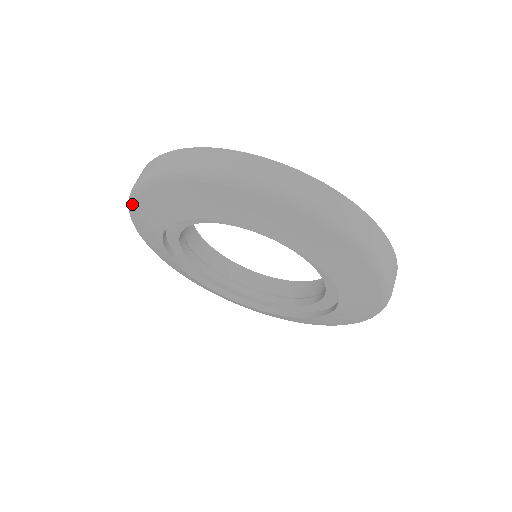
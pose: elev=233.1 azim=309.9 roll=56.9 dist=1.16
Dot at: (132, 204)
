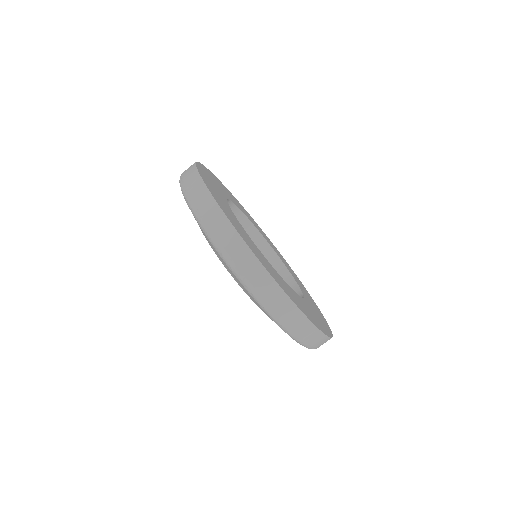
Dot at: (189, 207)
